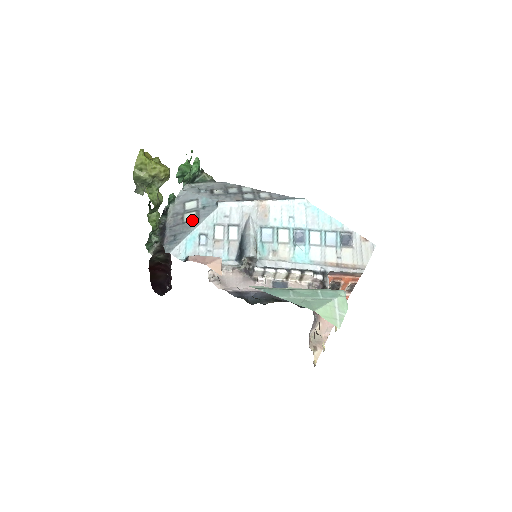
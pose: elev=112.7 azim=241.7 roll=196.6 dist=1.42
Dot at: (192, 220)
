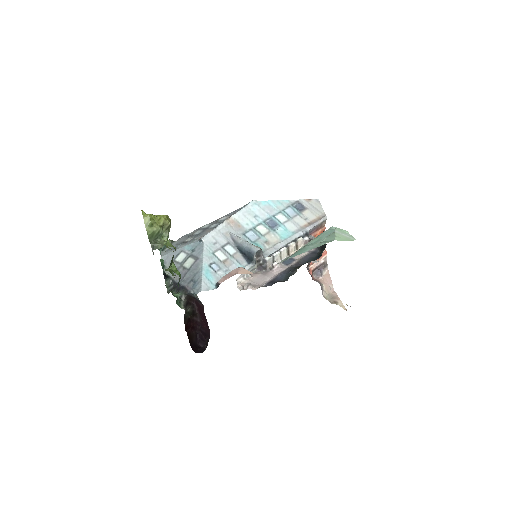
Dot at: (194, 263)
